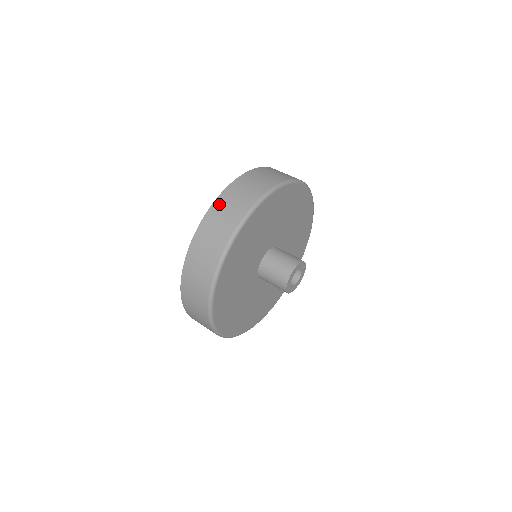
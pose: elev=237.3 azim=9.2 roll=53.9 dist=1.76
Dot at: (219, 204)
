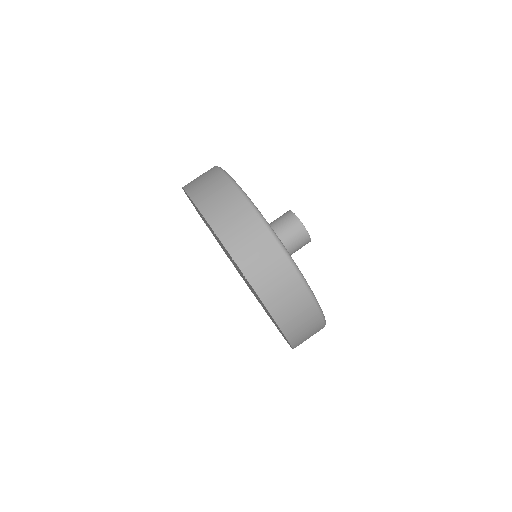
Dot at: (200, 198)
